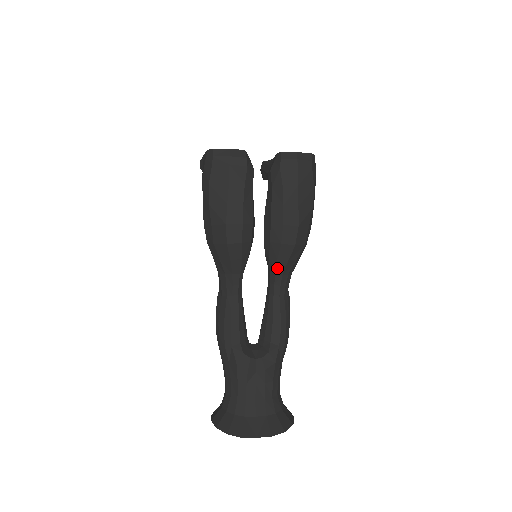
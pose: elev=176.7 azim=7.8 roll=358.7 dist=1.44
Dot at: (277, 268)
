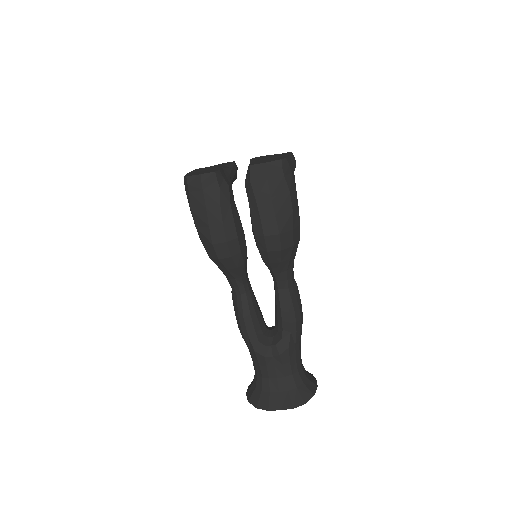
Dot at: (273, 269)
